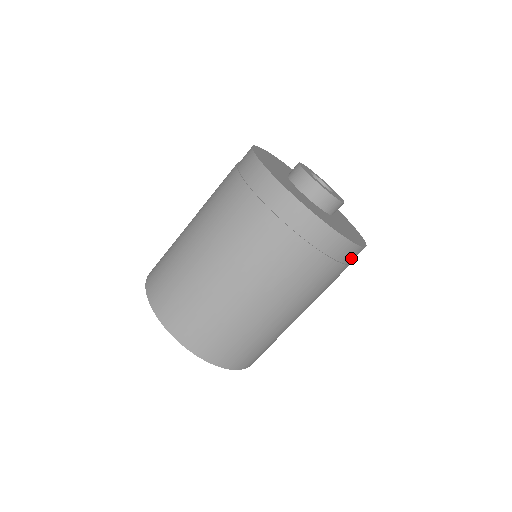
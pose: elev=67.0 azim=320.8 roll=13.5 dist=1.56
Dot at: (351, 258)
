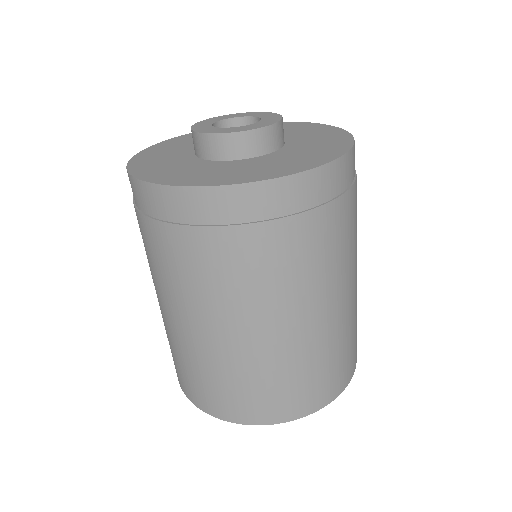
Dot at: (347, 177)
